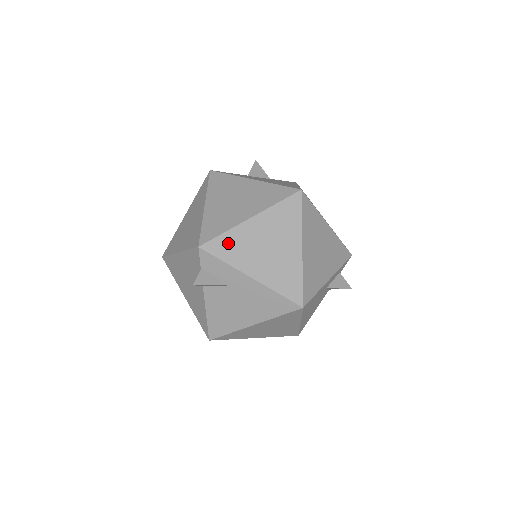
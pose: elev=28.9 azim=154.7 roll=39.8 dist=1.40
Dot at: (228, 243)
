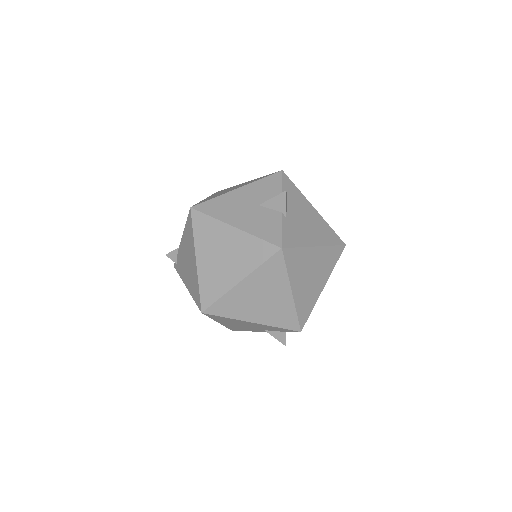
Dot at: occluded
